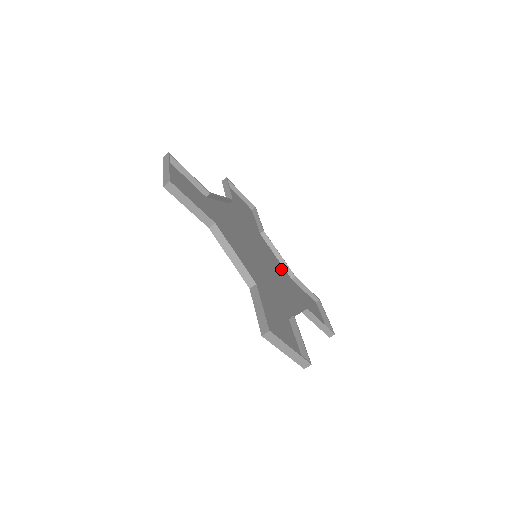
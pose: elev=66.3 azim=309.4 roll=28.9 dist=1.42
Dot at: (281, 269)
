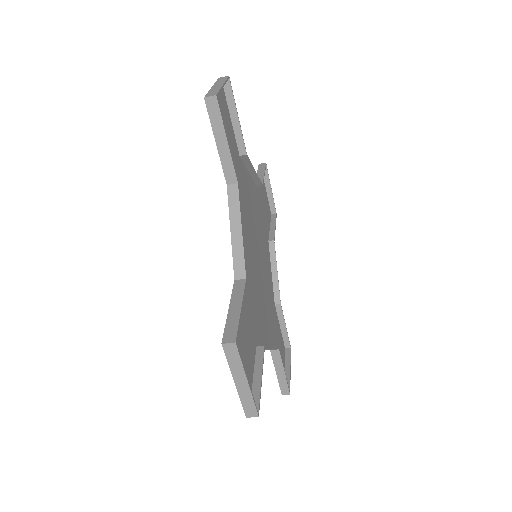
Dot at: (255, 196)
